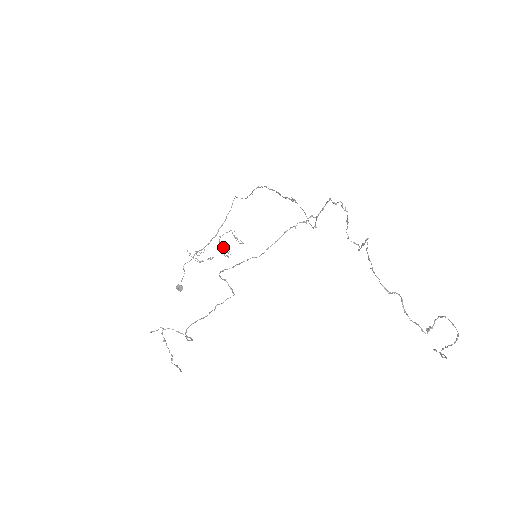
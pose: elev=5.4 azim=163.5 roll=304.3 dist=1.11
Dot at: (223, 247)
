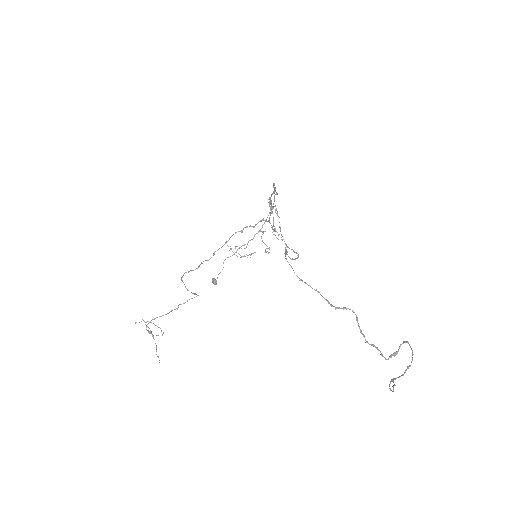
Dot at: (264, 243)
